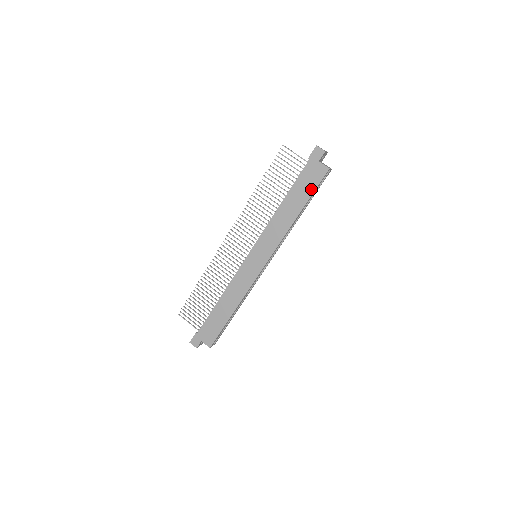
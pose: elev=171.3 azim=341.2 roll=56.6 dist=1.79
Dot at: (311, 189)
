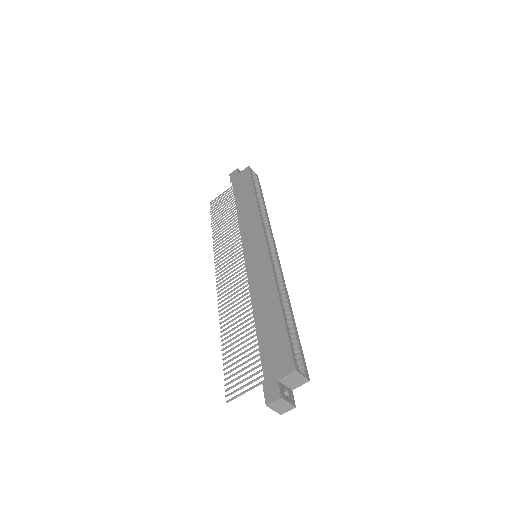
Dot at: (248, 182)
